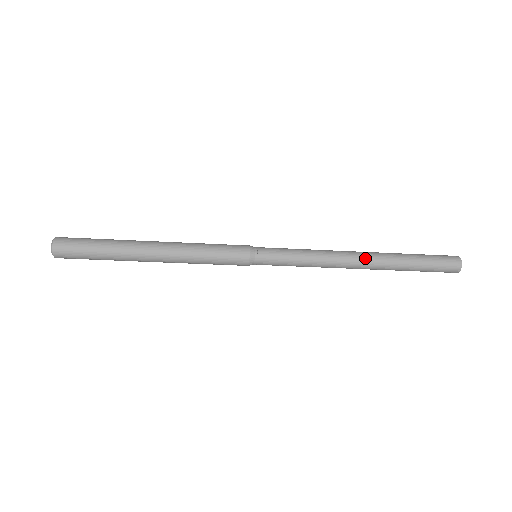
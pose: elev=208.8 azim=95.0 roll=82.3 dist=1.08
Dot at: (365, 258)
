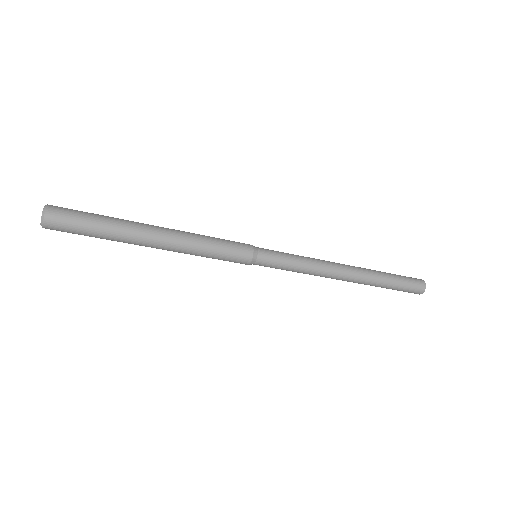
Dot at: (350, 266)
